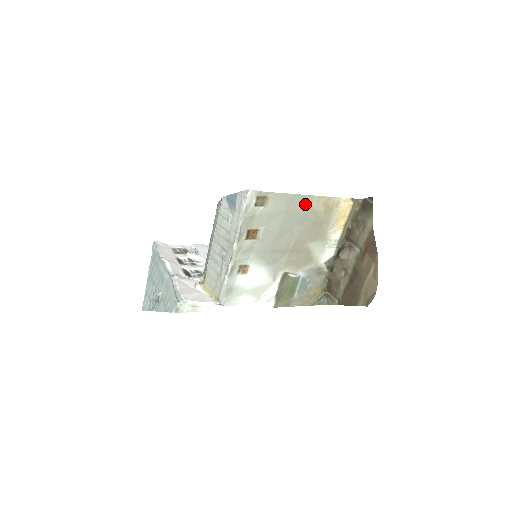
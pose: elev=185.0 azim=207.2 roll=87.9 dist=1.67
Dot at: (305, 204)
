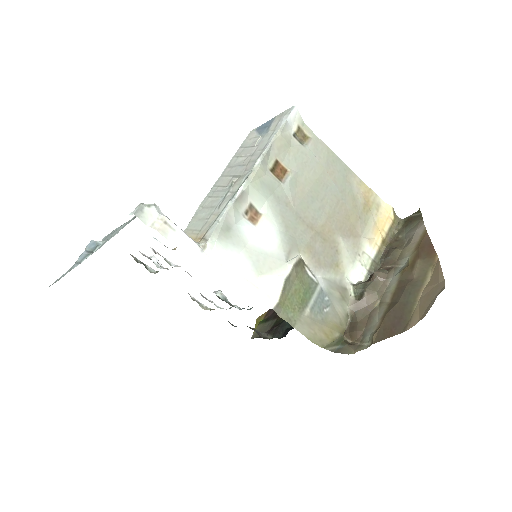
Dot at: (345, 178)
